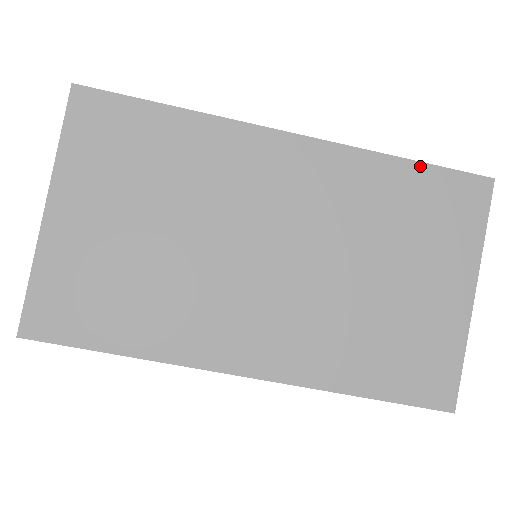
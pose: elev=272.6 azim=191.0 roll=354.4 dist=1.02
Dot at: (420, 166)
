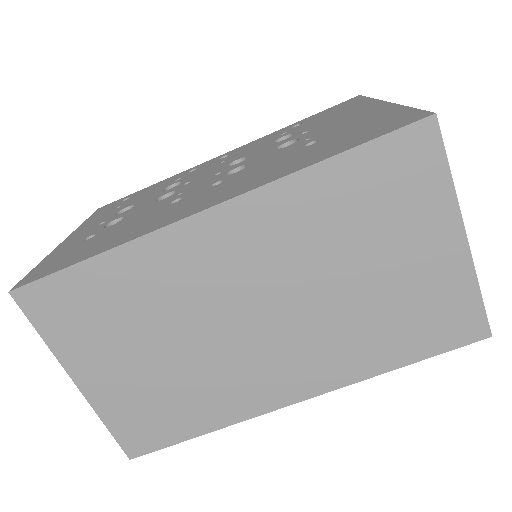
Dot at: (347, 156)
